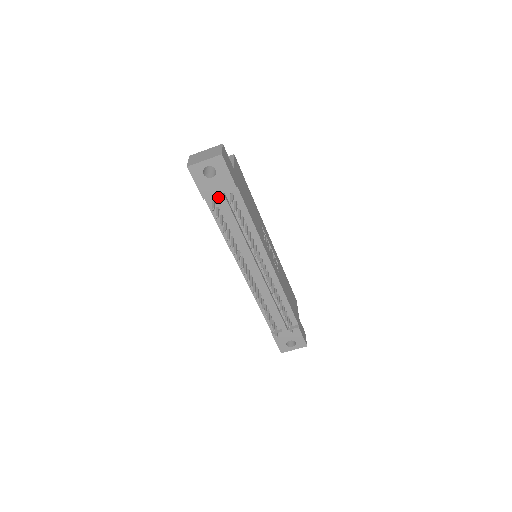
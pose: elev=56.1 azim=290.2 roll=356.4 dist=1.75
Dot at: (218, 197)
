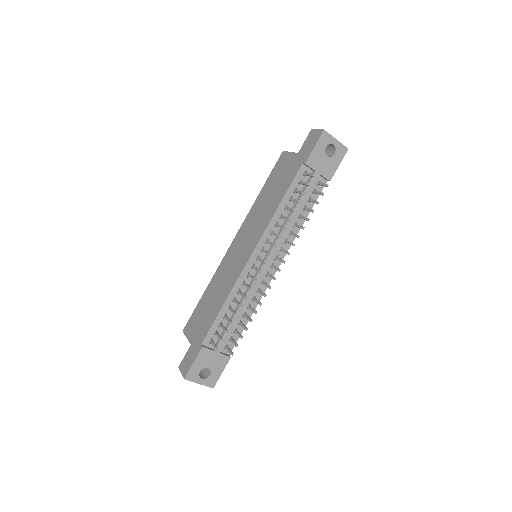
Dot at: (314, 173)
